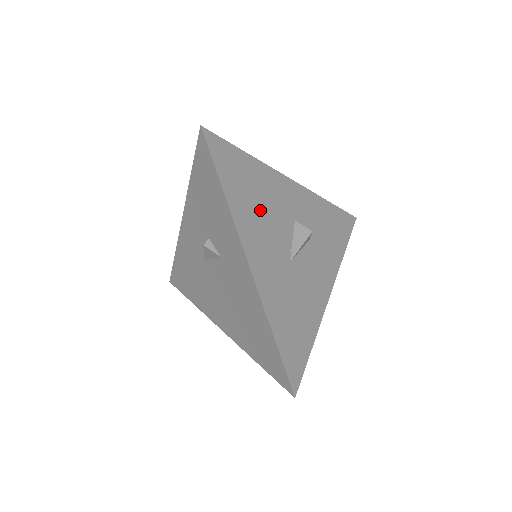
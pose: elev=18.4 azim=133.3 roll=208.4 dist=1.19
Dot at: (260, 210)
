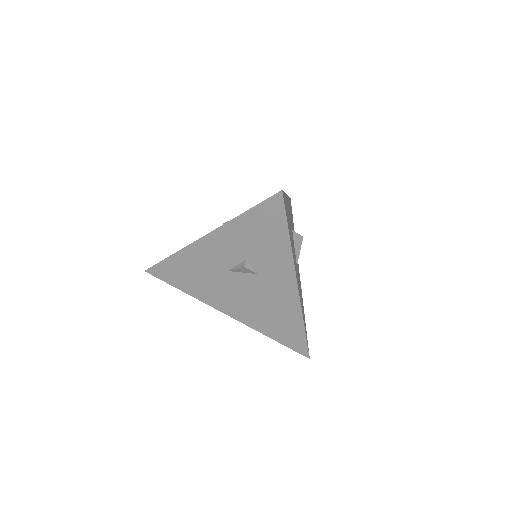
Dot at: (291, 237)
